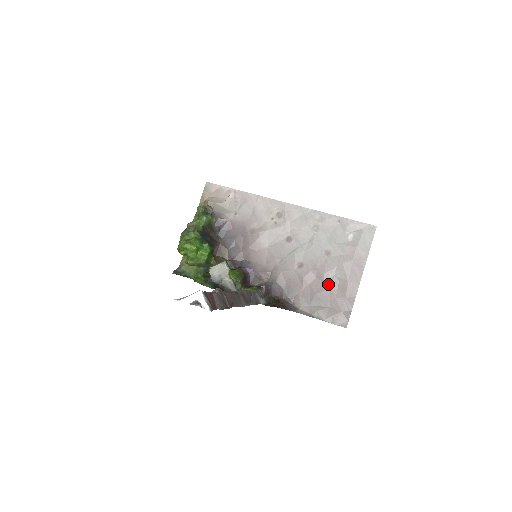
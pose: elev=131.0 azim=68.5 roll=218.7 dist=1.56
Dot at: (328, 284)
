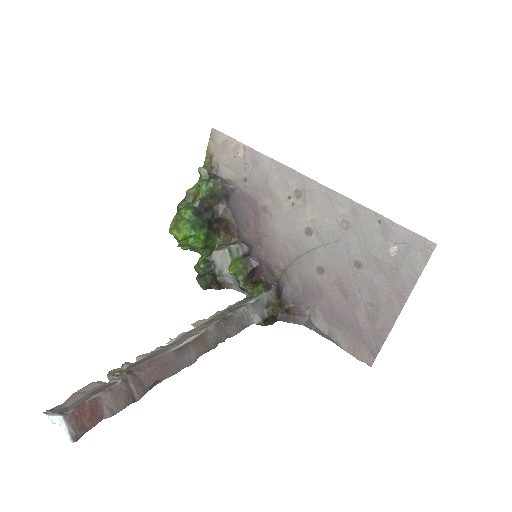
Dot at: (354, 306)
